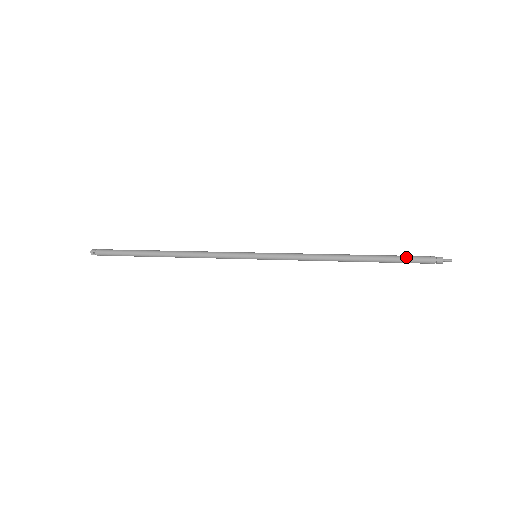
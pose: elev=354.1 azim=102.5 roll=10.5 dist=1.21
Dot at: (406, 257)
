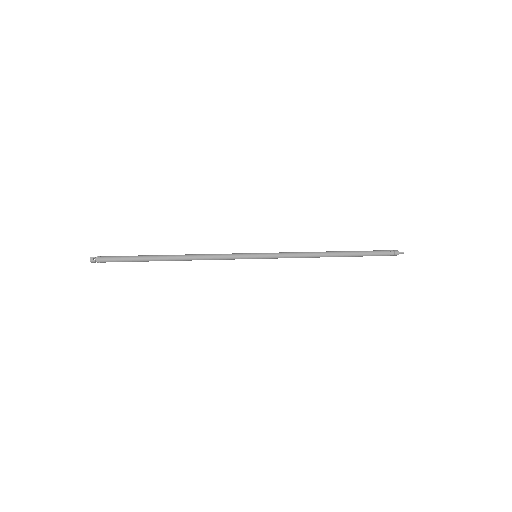
Dot at: (373, 251)
